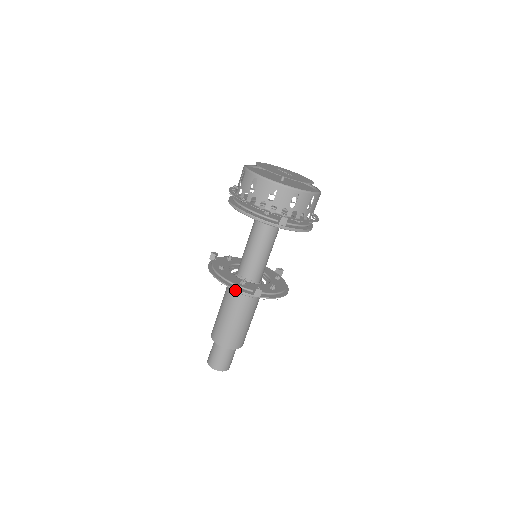
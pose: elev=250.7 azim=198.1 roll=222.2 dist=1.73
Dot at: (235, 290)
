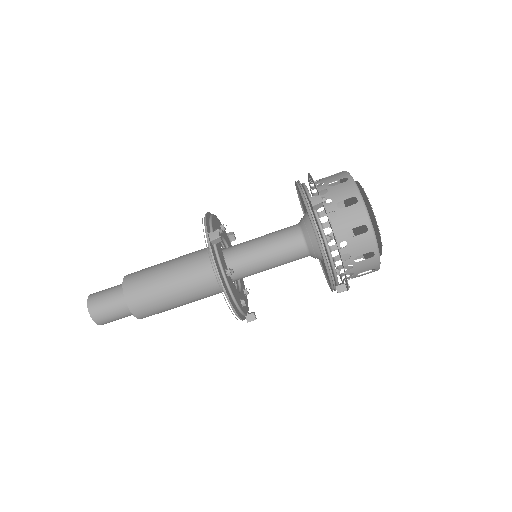
Dot at: (203, 249)
